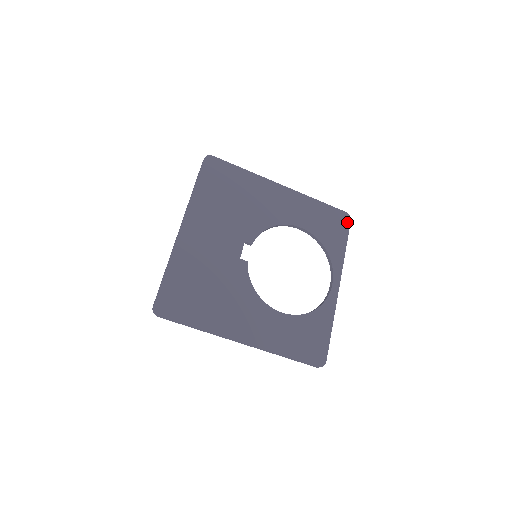
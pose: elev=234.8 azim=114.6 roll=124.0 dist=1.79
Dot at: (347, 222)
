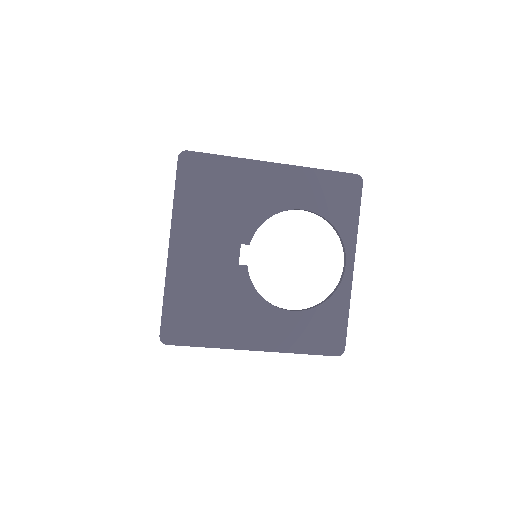
Dot at: (358, 186)
